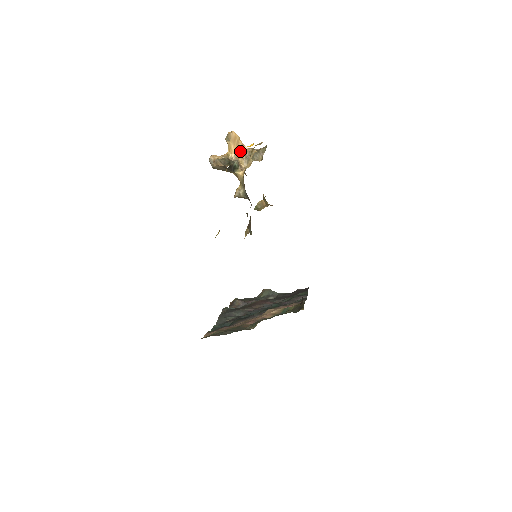
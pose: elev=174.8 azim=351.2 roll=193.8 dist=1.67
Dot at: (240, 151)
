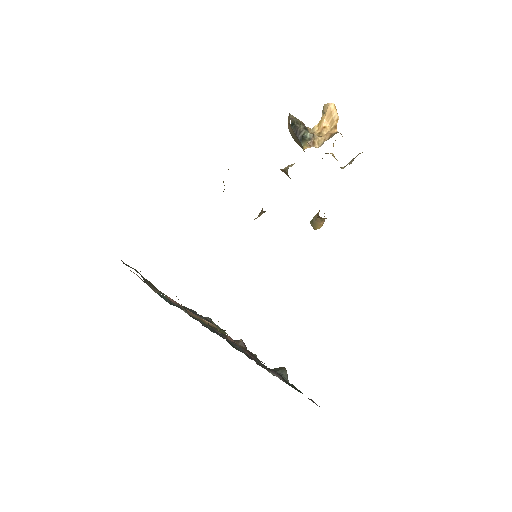
Dot at: (328, 132)
